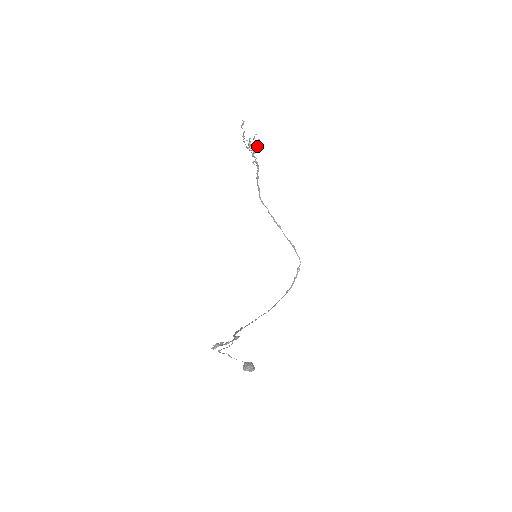
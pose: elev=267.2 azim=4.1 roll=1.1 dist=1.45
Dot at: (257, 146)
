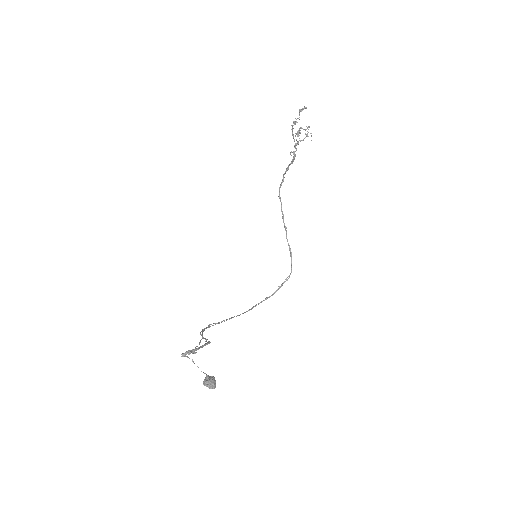
Dot at: (304, 138)
